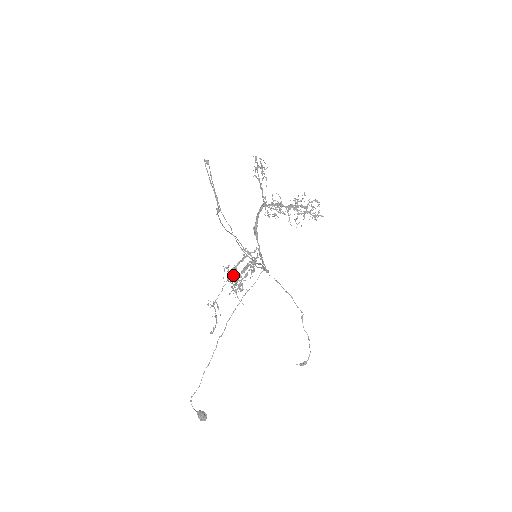
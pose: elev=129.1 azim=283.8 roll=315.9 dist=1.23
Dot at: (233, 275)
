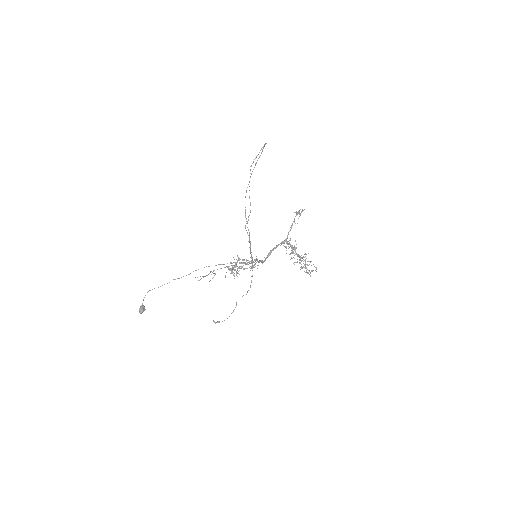
Dot at: occluded
